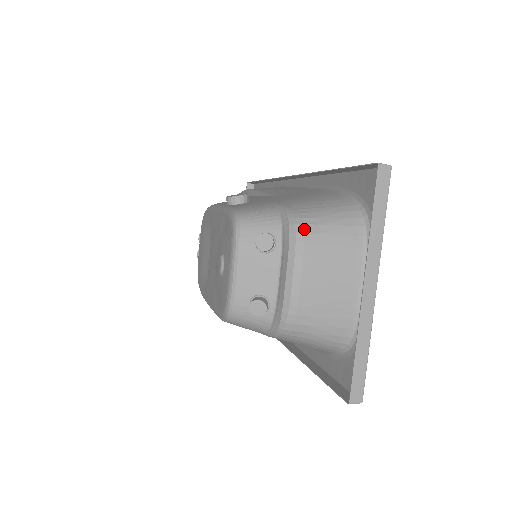
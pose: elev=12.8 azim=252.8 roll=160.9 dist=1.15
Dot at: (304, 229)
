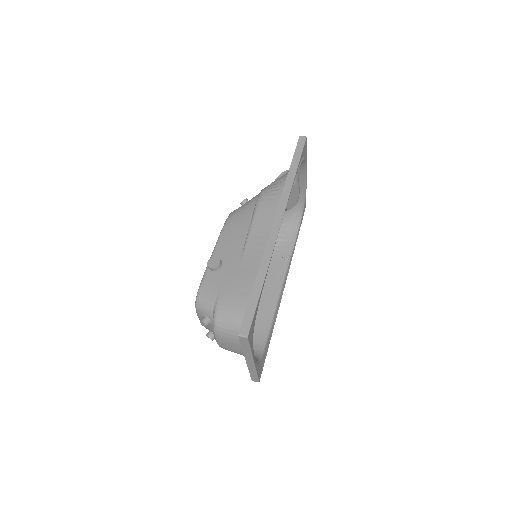
Dot at: (219, 329)
